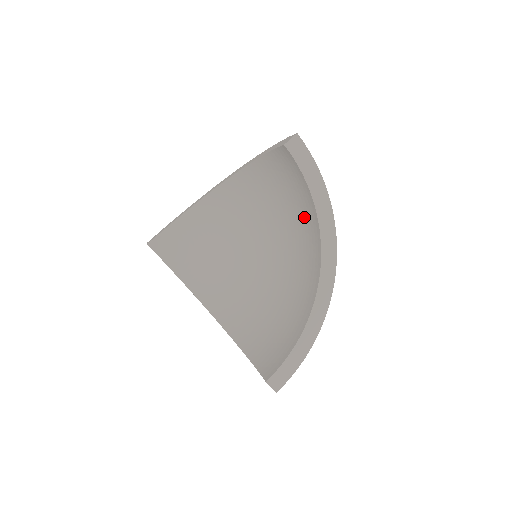
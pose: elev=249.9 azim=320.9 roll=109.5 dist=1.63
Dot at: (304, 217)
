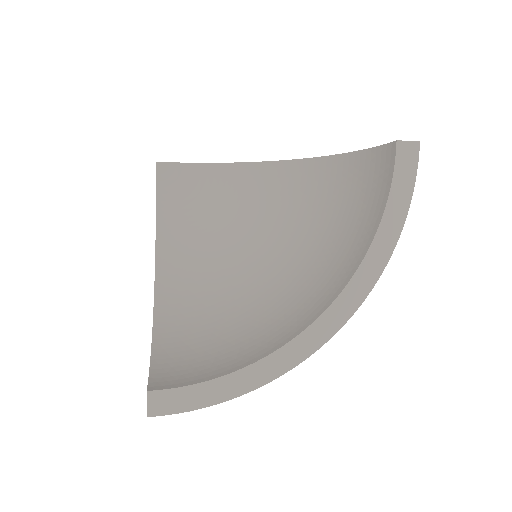
Dot at: (347, 247)
